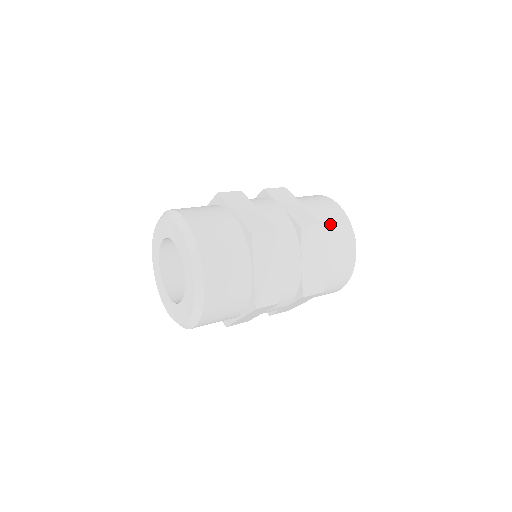
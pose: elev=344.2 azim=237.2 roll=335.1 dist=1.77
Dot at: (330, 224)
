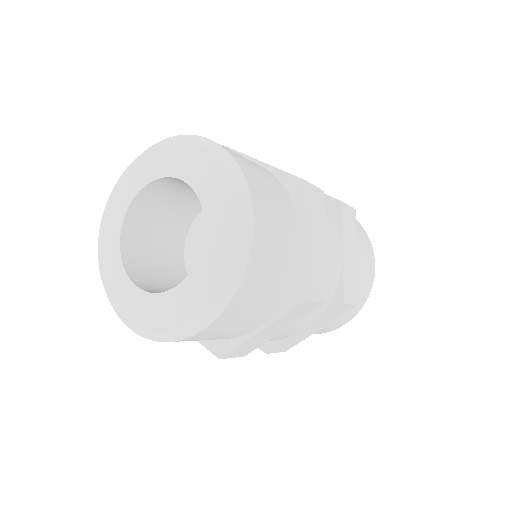
Dot at: occluded
